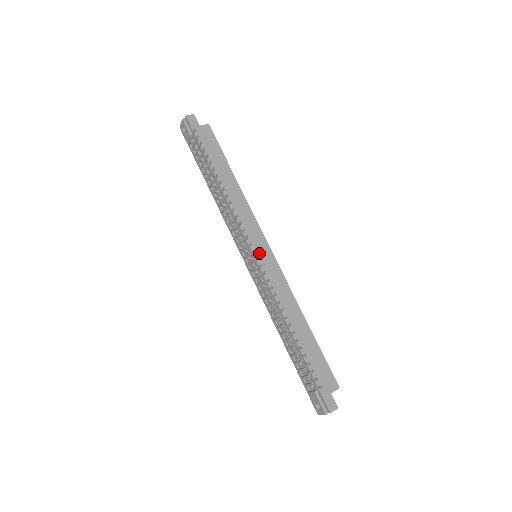
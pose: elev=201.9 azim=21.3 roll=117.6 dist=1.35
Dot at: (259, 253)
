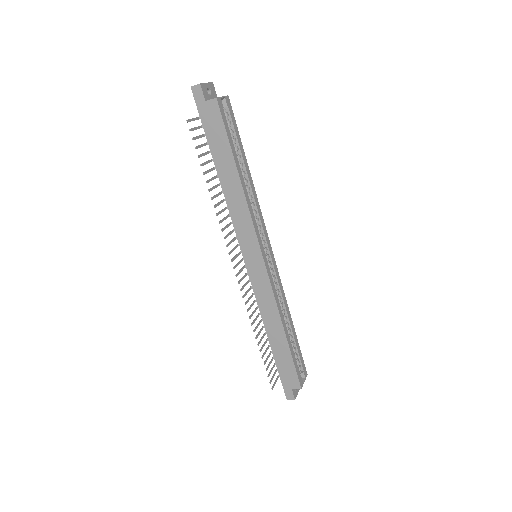
Dot at: (250, 261)
